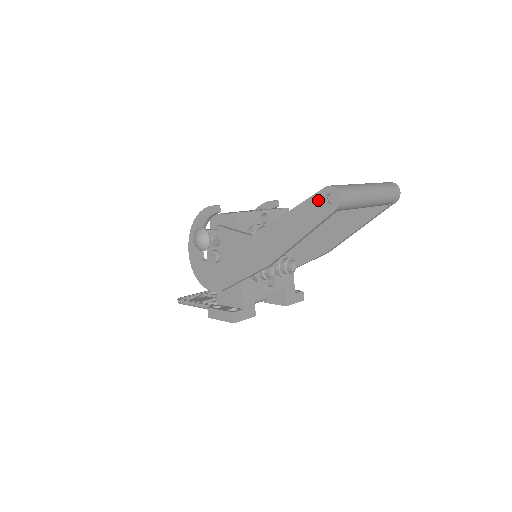
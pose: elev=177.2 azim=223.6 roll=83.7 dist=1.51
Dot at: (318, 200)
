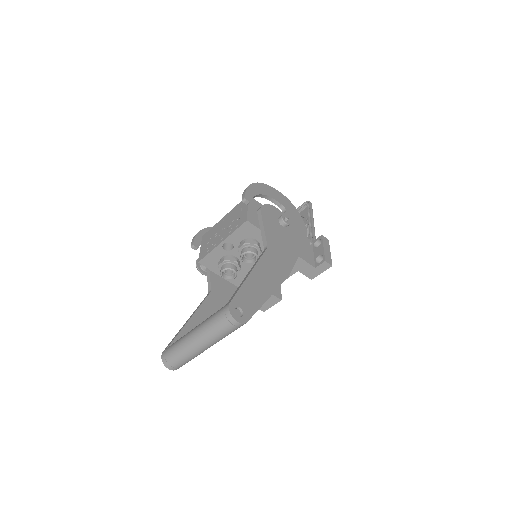
Dot at: occluded
